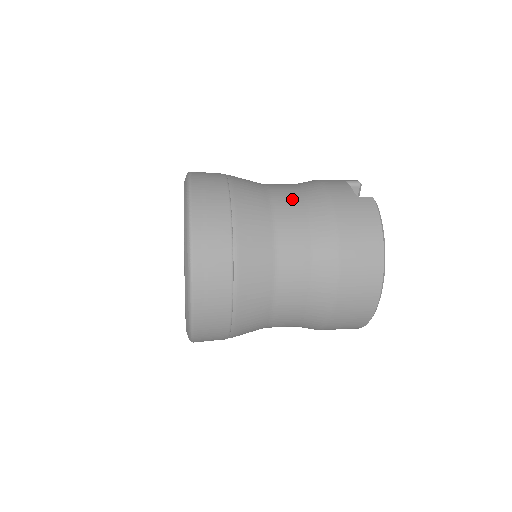
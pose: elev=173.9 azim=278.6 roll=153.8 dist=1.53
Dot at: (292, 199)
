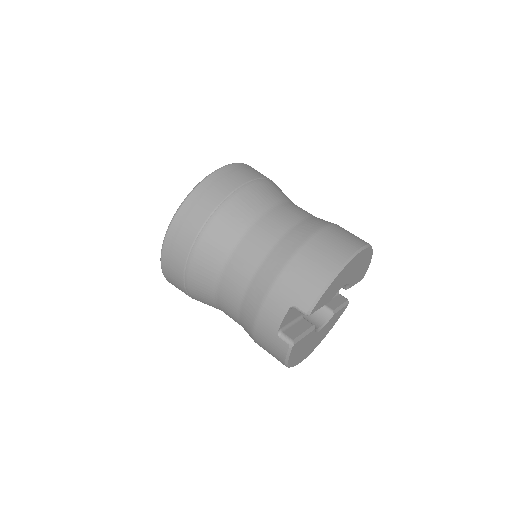
Dot at: (232, 296)
